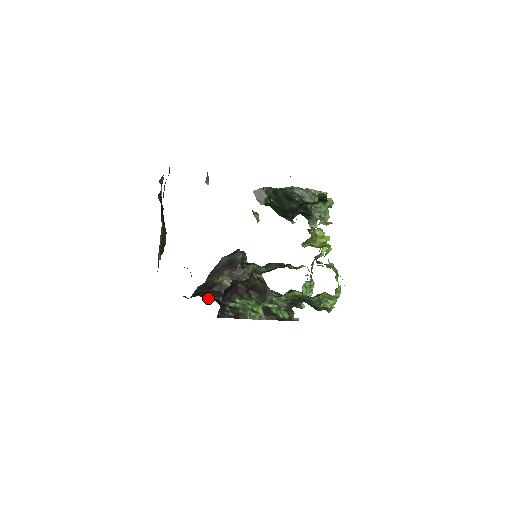
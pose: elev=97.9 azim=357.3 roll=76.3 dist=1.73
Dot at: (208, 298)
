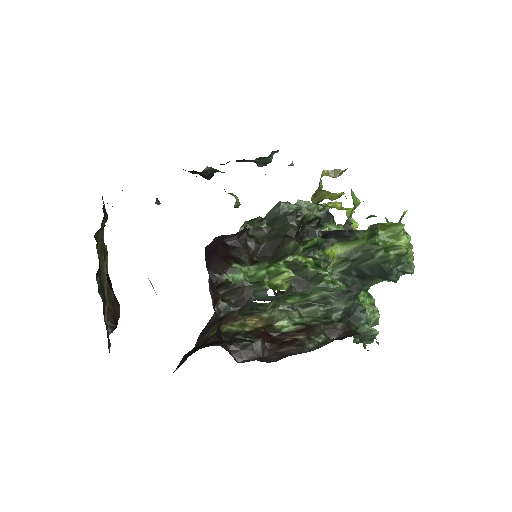
Dot at: occluded
